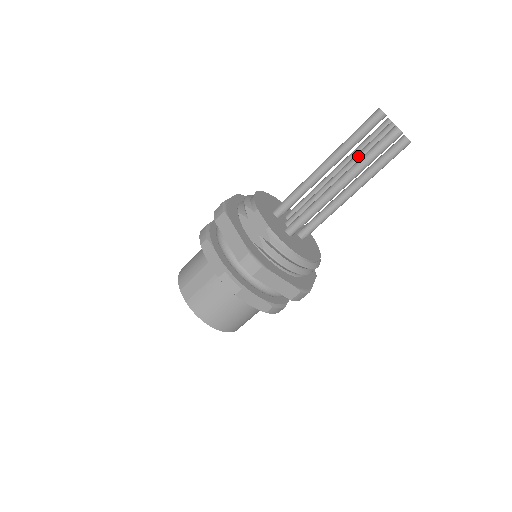
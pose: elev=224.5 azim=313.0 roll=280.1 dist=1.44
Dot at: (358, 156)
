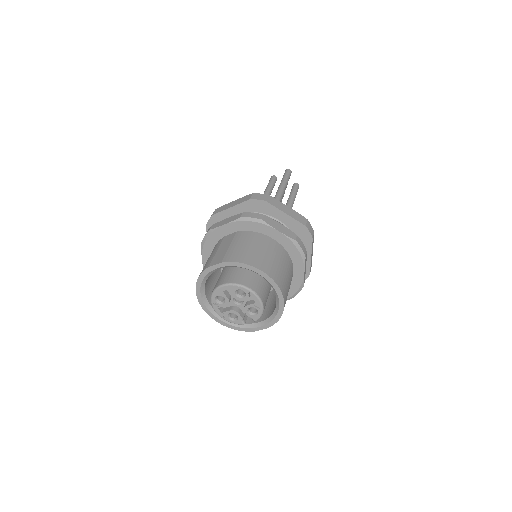
Dot at: occluded
